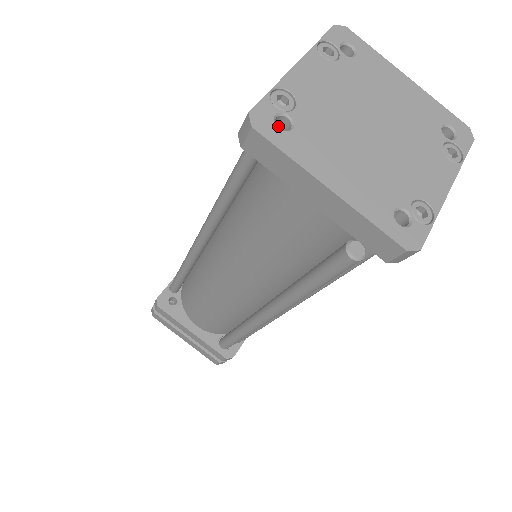
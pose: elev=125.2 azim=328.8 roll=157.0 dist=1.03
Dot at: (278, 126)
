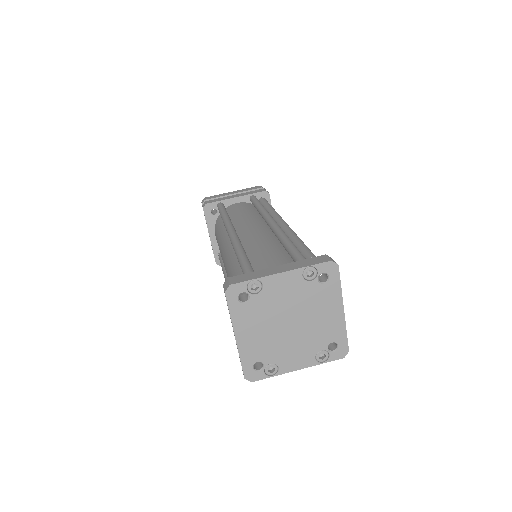
Dot at: occluded
